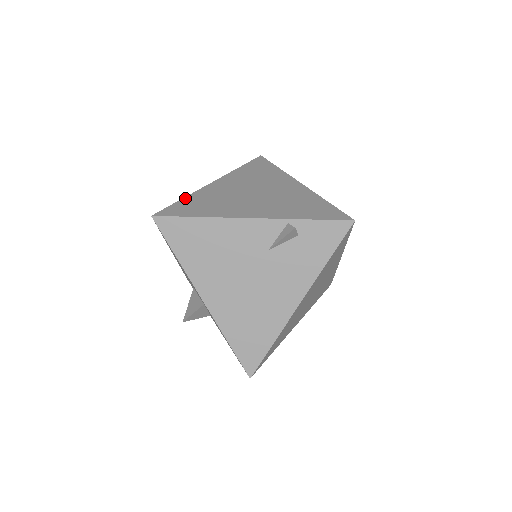
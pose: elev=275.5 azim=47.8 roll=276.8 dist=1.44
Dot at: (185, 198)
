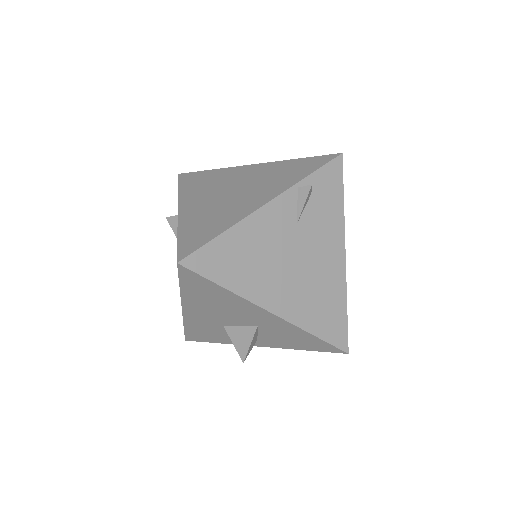
Dot at: (179, 233)
